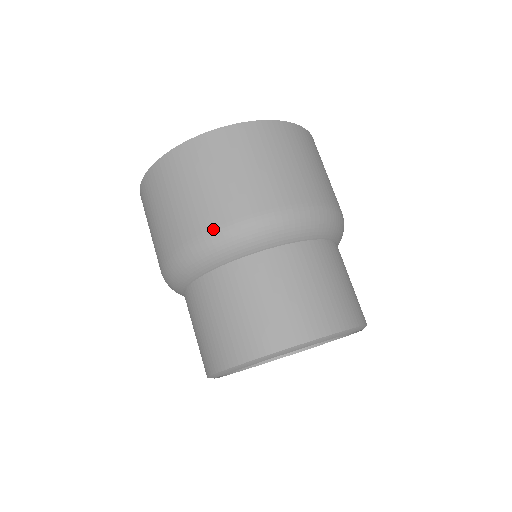
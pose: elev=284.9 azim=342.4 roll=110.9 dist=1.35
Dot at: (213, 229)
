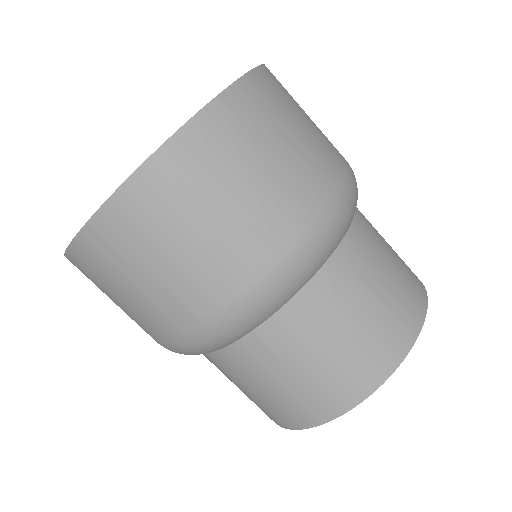
Dot at: (301, 233)
